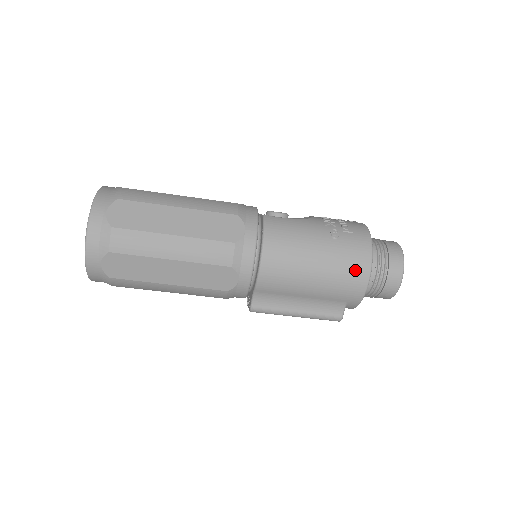
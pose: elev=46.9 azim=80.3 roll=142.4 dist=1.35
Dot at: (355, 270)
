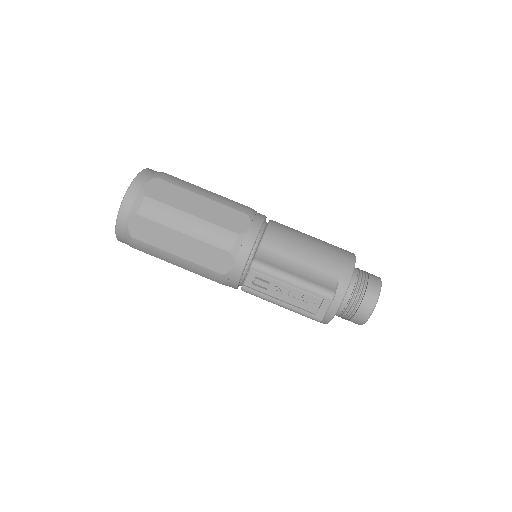
Dot at: (343, 252)
